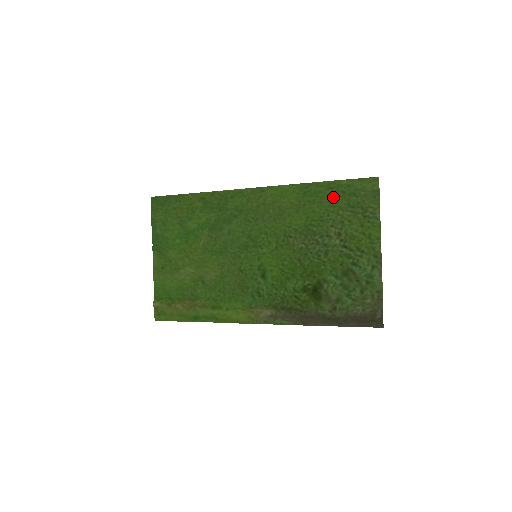
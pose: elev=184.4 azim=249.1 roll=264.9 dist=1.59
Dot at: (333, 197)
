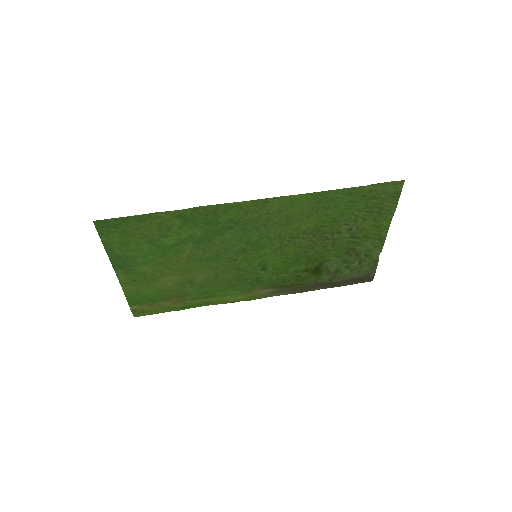
Dot at: (351, 201)
